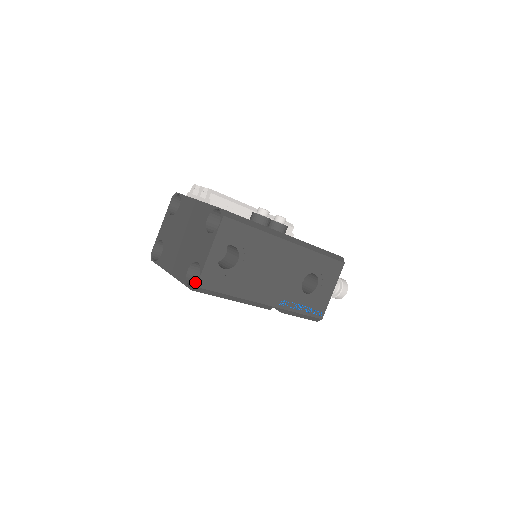
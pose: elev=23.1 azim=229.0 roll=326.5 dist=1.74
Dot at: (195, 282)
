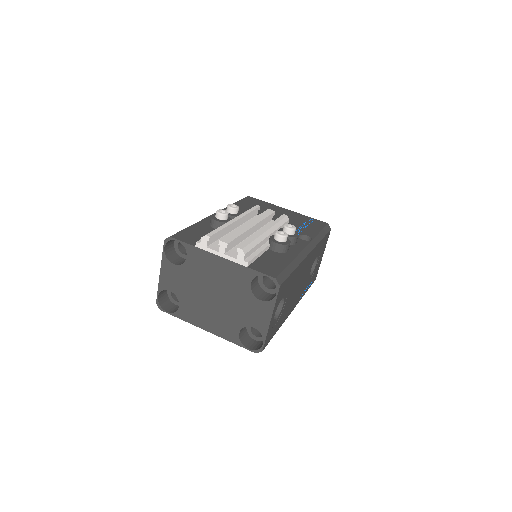
Dot at: (245, 336)
